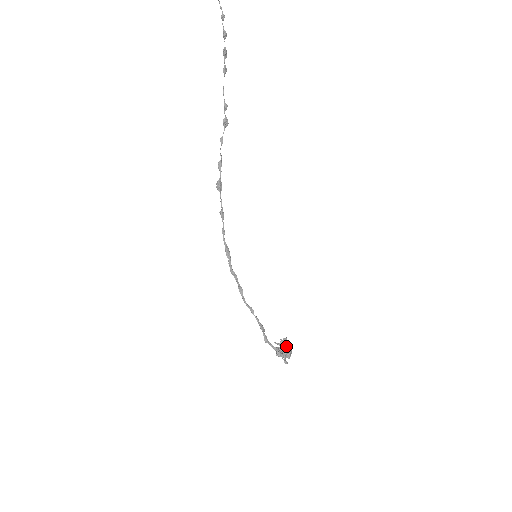
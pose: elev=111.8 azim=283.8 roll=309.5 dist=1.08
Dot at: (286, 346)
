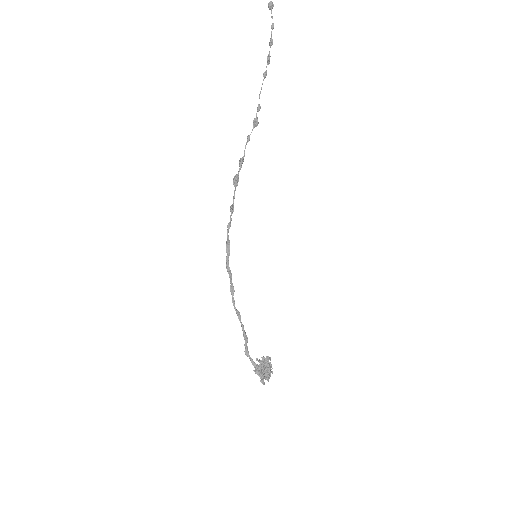
Dot at: (267, 365)
